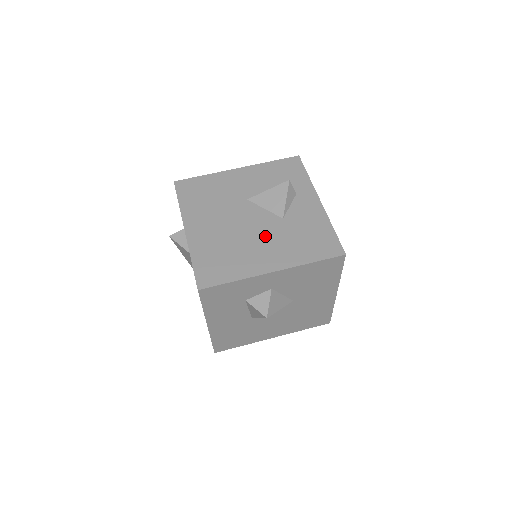
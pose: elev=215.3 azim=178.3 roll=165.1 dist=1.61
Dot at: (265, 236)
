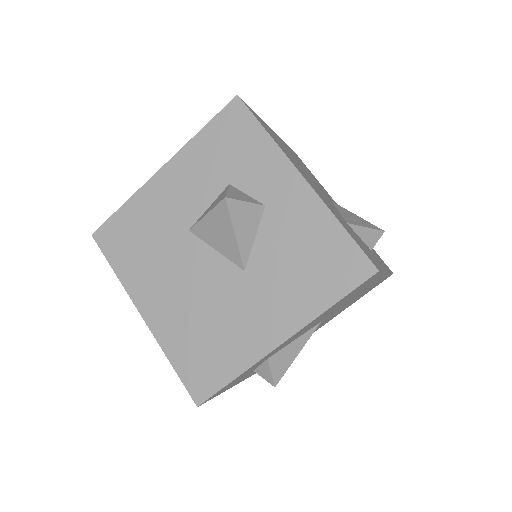
Dot at: (322, 194)
